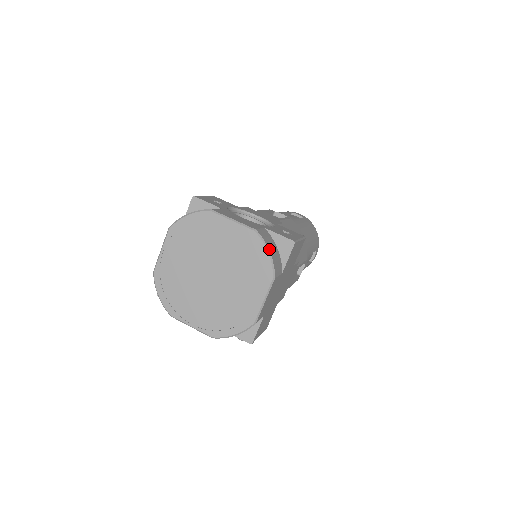
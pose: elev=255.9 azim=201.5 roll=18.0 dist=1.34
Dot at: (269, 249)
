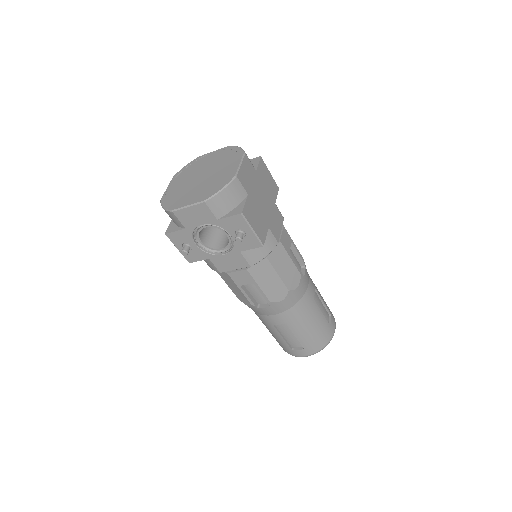
Dot at: occluded
